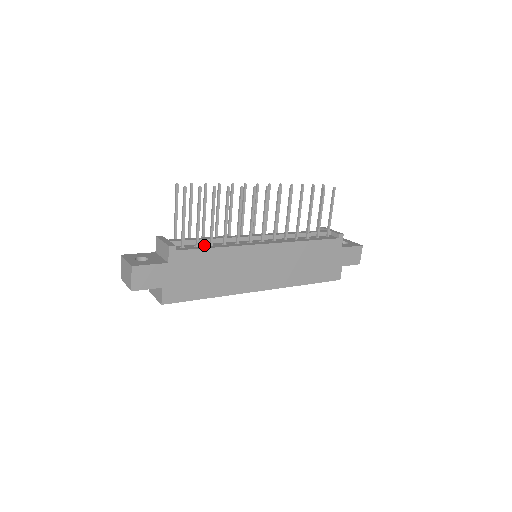
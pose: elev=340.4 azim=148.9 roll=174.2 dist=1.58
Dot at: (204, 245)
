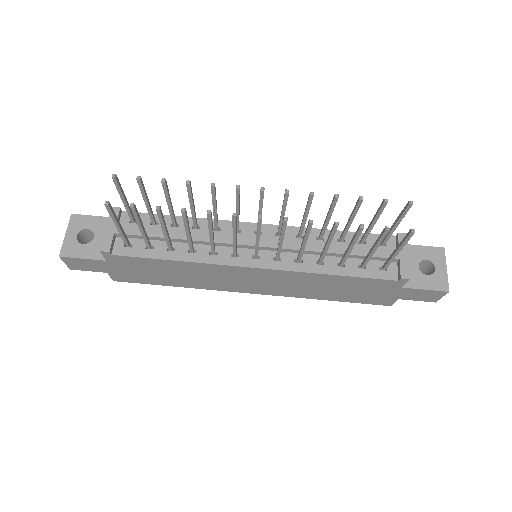
Dot at: (161, 247)
